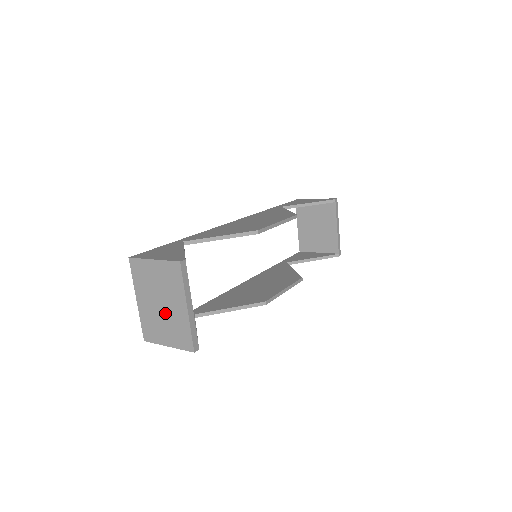
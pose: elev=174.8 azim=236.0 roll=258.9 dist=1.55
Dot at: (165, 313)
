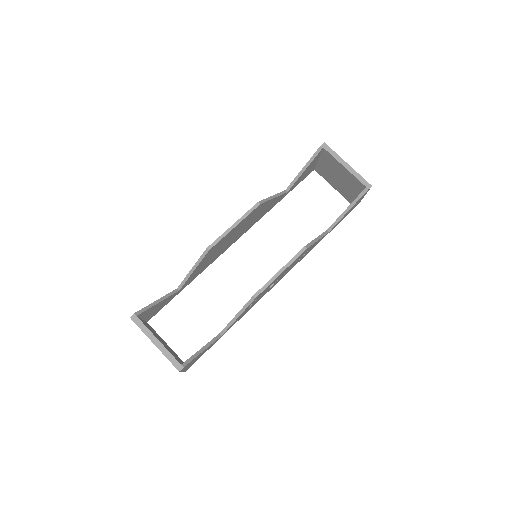
Dot at: occluded
